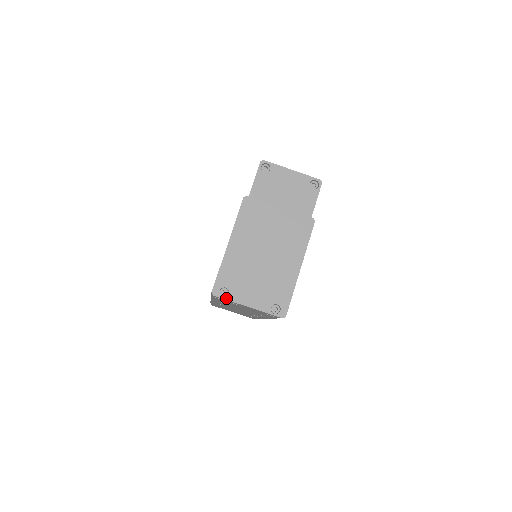
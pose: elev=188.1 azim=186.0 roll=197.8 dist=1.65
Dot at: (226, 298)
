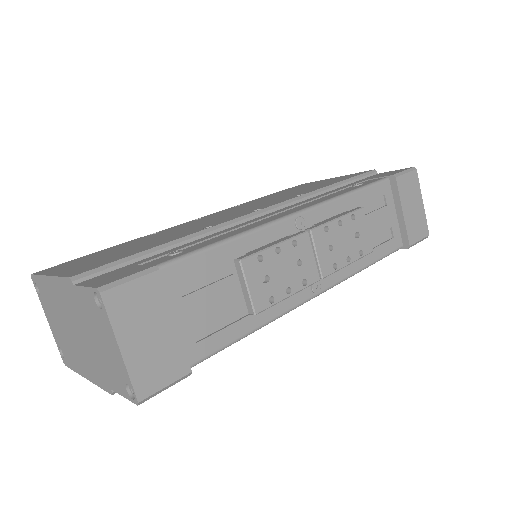
Dot at: (37, 293)
